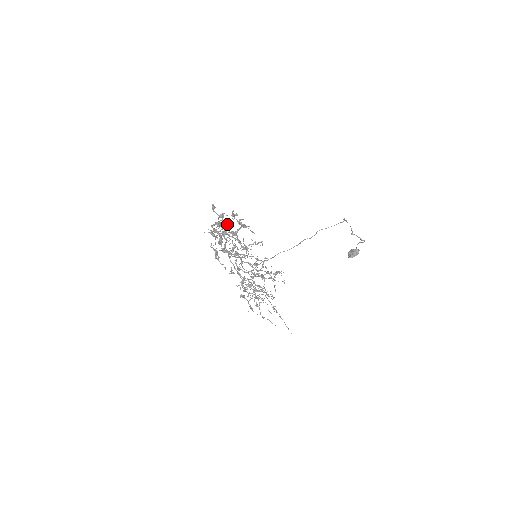
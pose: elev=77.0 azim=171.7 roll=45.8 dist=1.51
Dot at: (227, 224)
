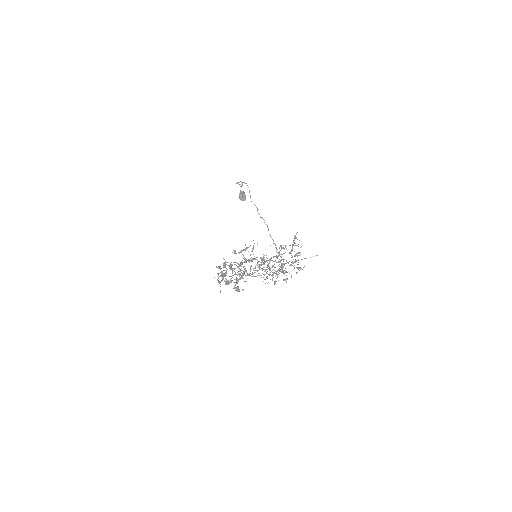
Dot at: occluded
